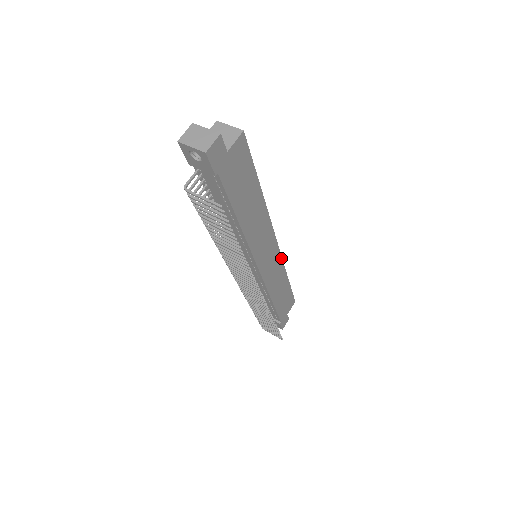
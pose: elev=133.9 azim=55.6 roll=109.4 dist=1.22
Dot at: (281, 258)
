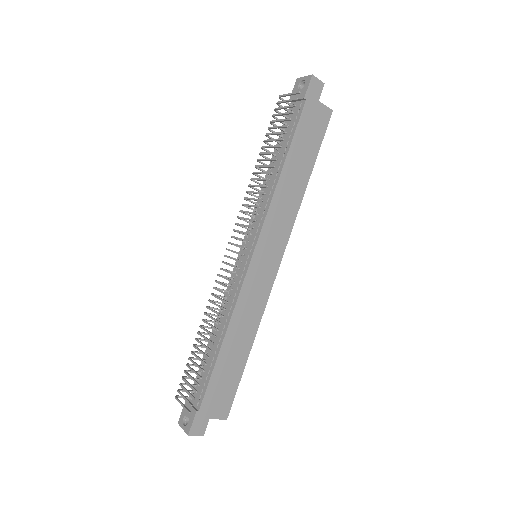
Dot at: (268, 295)
